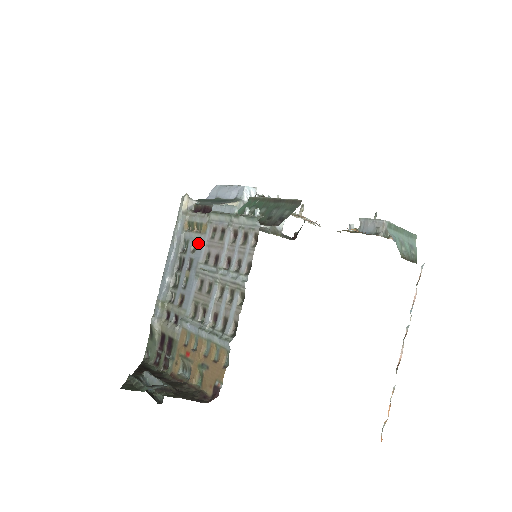
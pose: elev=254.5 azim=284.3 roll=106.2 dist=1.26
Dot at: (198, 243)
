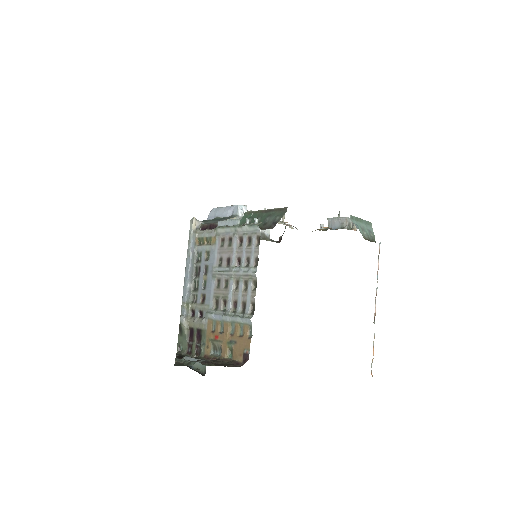
Dot at: (210, 252)
